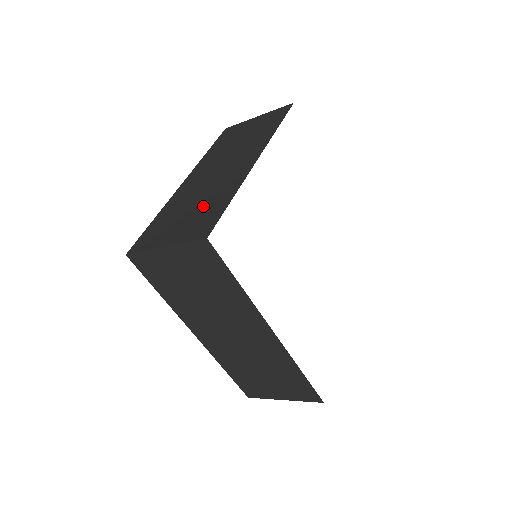
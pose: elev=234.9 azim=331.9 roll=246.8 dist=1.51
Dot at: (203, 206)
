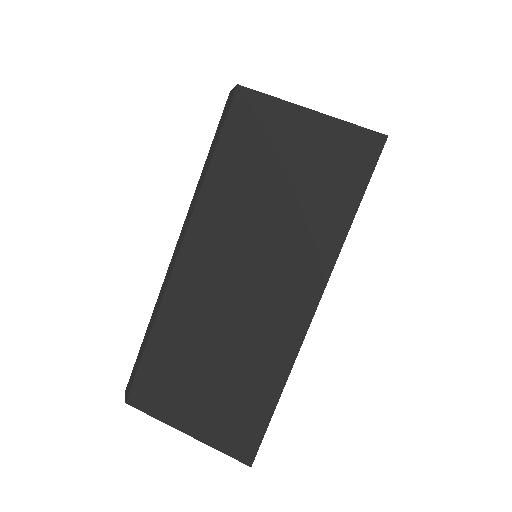
Dot at: (233, 379)
